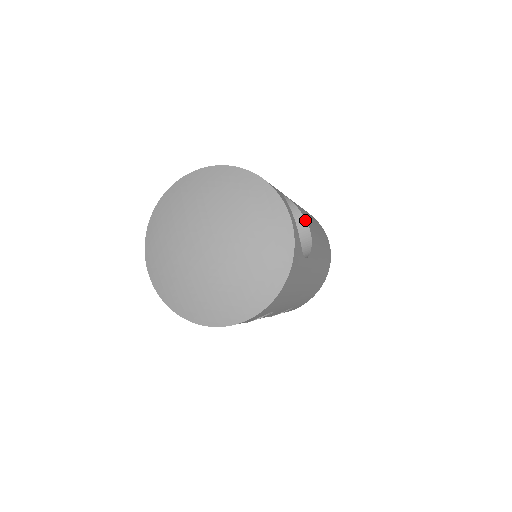
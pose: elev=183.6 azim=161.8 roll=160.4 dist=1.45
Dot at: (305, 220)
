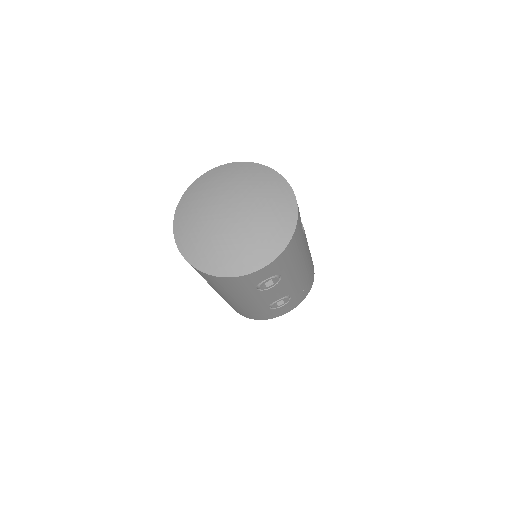
Dot at: occluded
